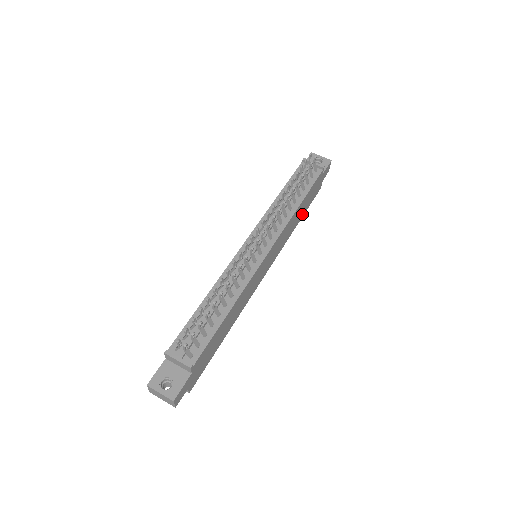
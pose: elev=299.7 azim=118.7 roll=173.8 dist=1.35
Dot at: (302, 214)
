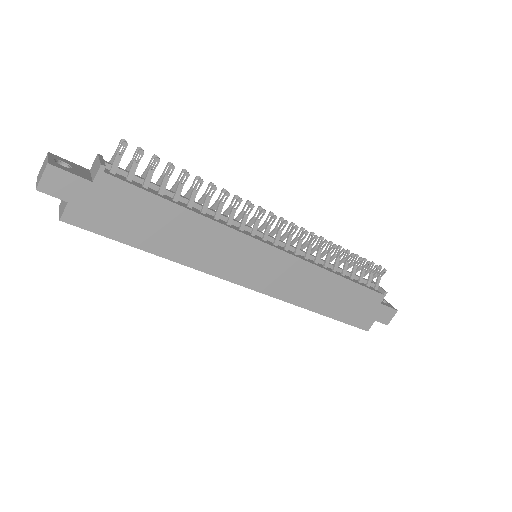
Dot at: (331, 310)
